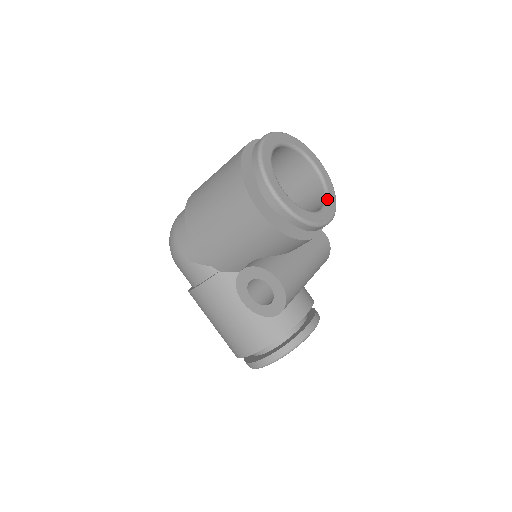
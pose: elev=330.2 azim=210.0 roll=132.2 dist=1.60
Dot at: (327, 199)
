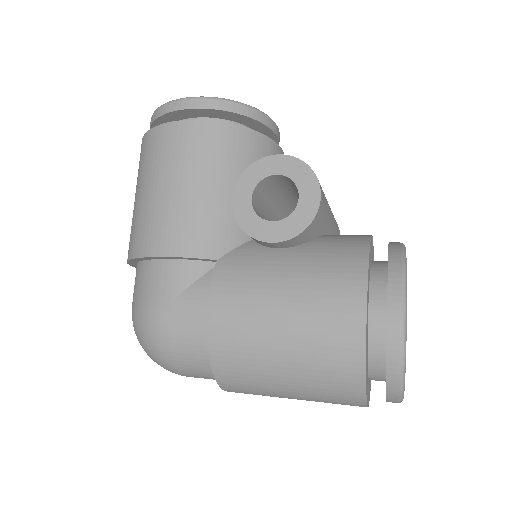
Dot at: occluded
